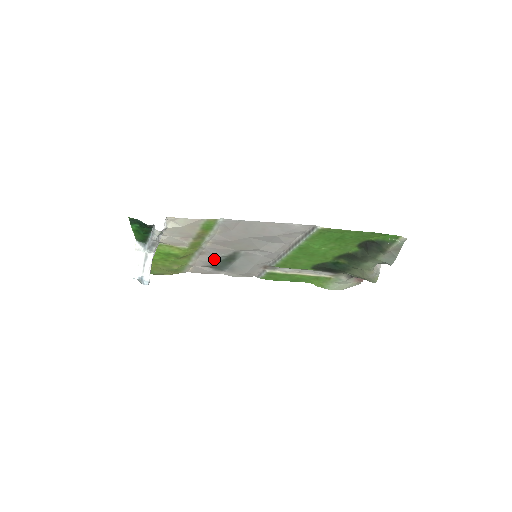
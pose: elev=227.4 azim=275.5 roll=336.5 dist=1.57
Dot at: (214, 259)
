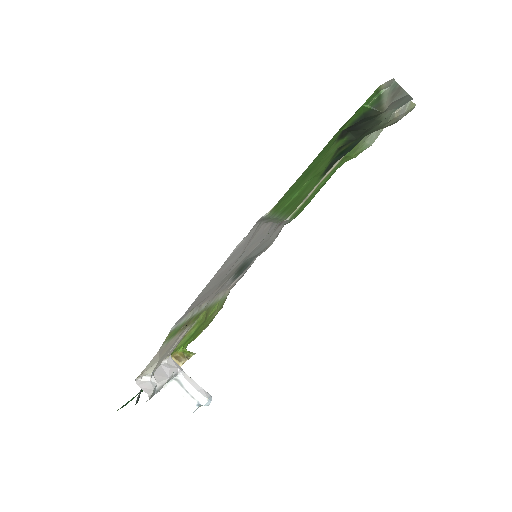
Dot at: (230, 283)
